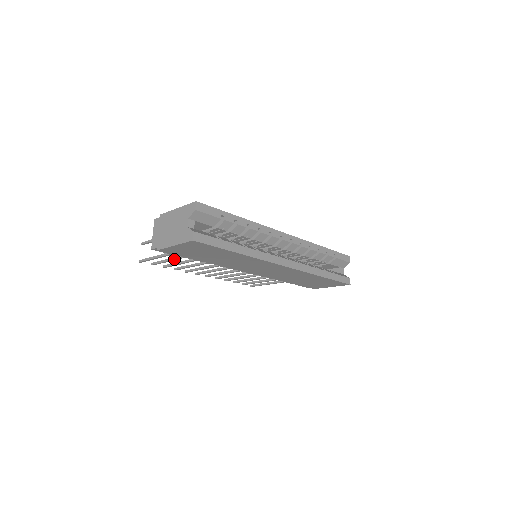
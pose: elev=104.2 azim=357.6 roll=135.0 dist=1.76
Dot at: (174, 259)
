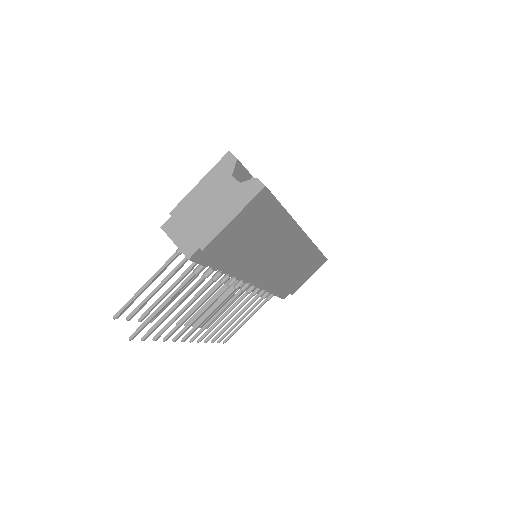
Dot at: (186, 296)
